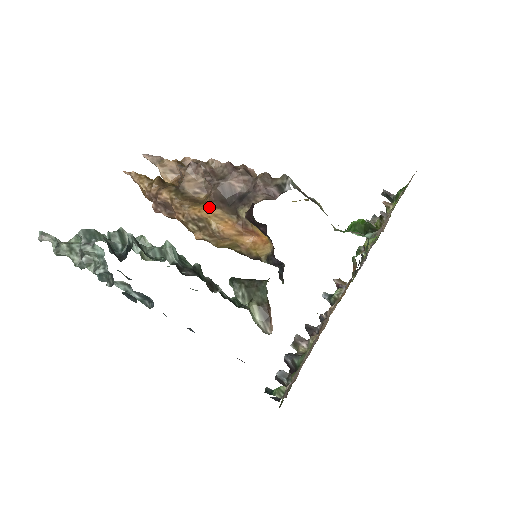
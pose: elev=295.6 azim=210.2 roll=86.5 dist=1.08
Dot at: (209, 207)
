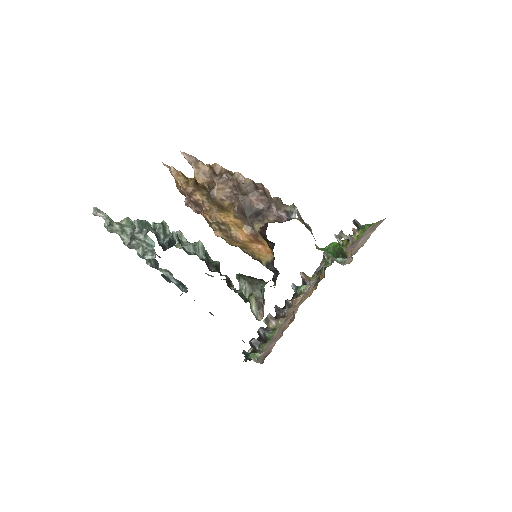
Dot at: (232, 217)
